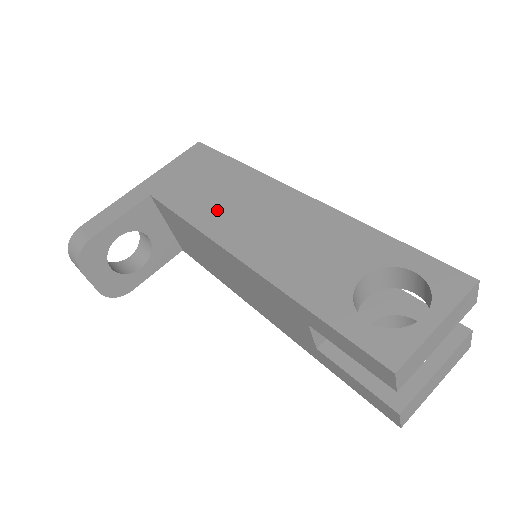
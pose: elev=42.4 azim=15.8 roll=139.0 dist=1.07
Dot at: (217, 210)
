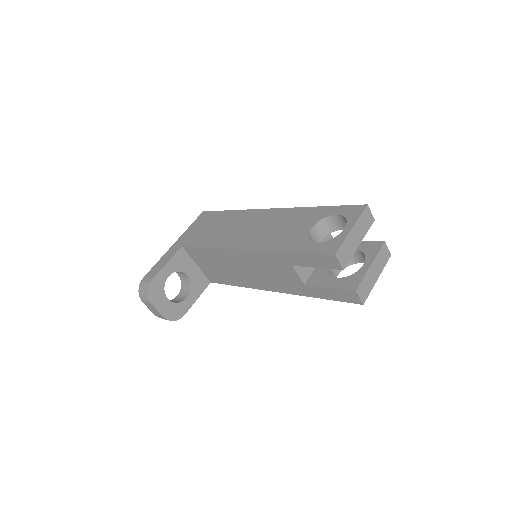
Dot at: (225, 235)
